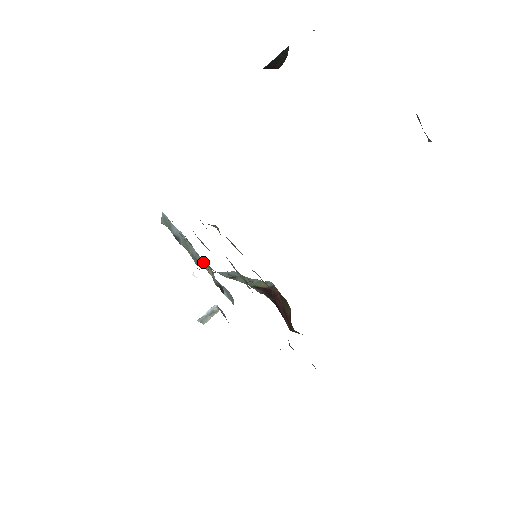
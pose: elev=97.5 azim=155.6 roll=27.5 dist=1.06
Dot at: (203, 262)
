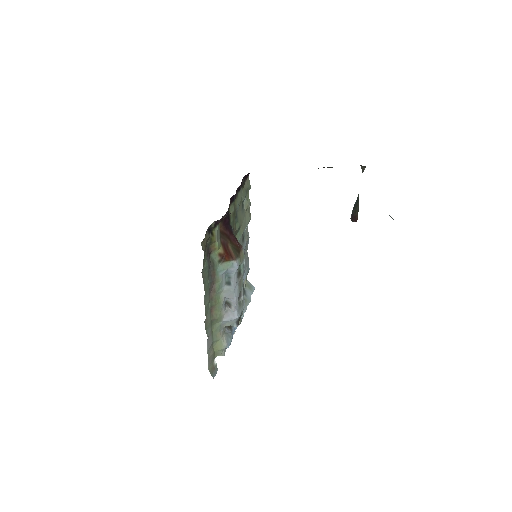
Dot at: (241, 316)
